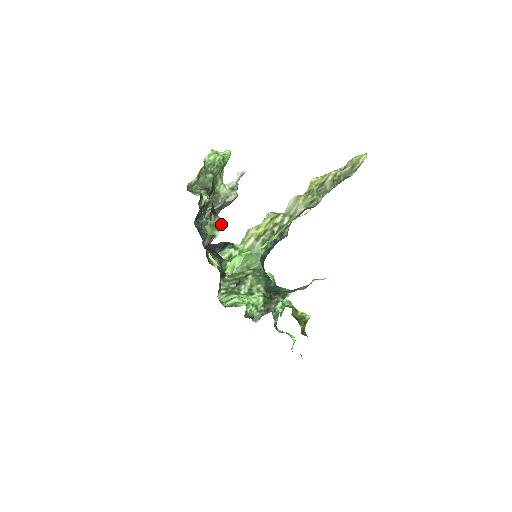
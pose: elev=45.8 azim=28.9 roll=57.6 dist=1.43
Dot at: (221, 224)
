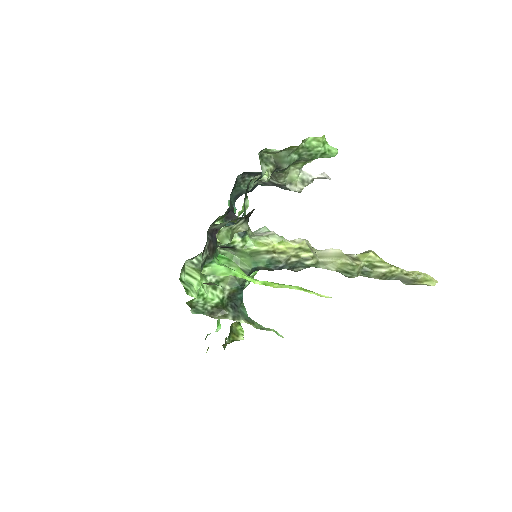
Dot at: (243, 231)
